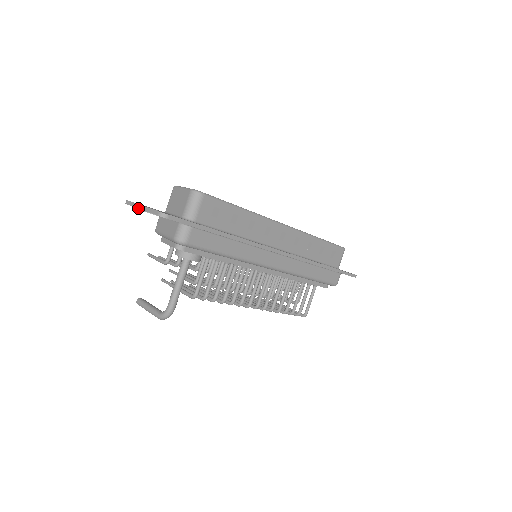
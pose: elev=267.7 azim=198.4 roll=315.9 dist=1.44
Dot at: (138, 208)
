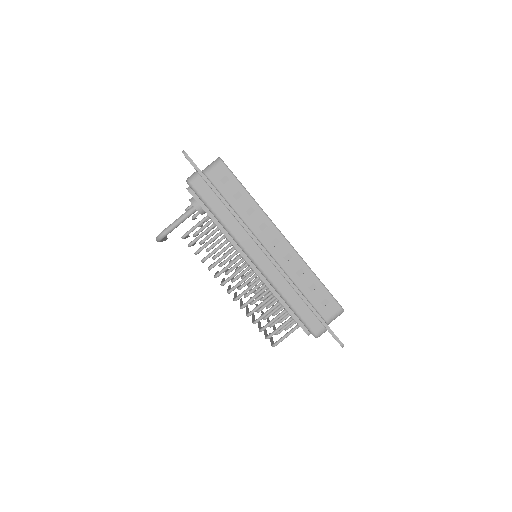
Dot at: occluded
